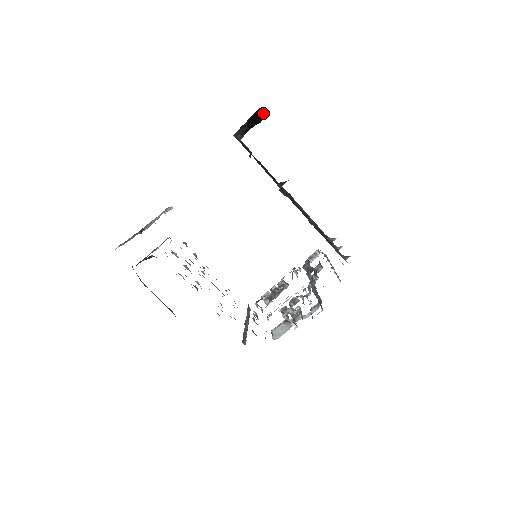
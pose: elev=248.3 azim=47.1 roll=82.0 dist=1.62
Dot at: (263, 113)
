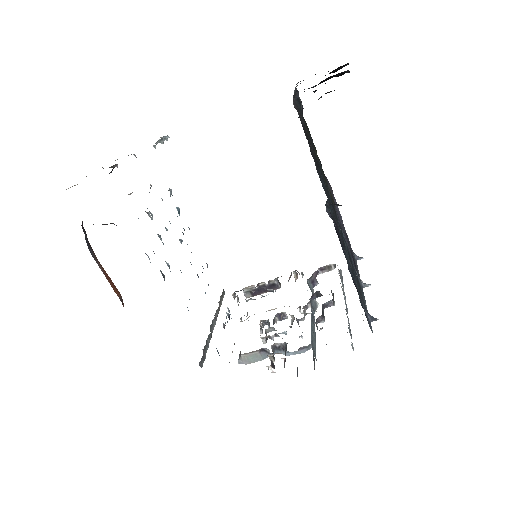
Dot at: occluded
